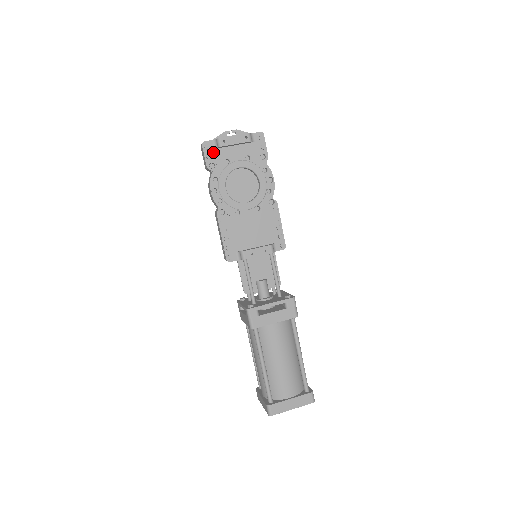
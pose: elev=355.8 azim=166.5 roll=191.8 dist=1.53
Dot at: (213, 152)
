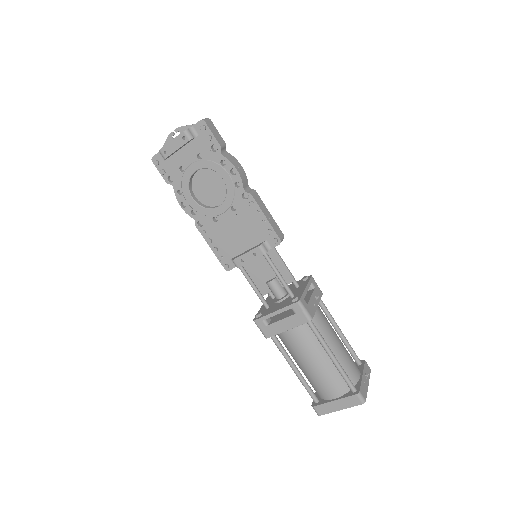
Dot at: (165, 165)
